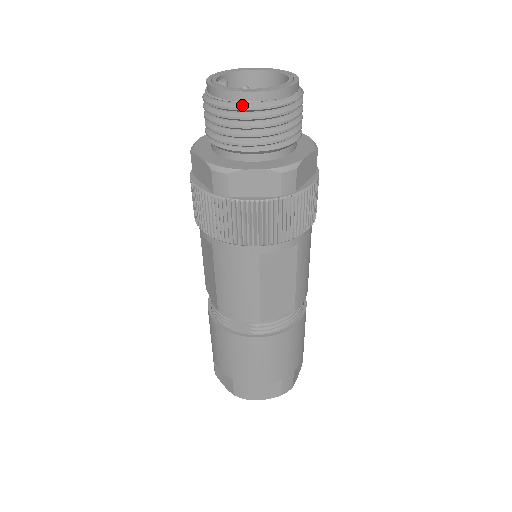
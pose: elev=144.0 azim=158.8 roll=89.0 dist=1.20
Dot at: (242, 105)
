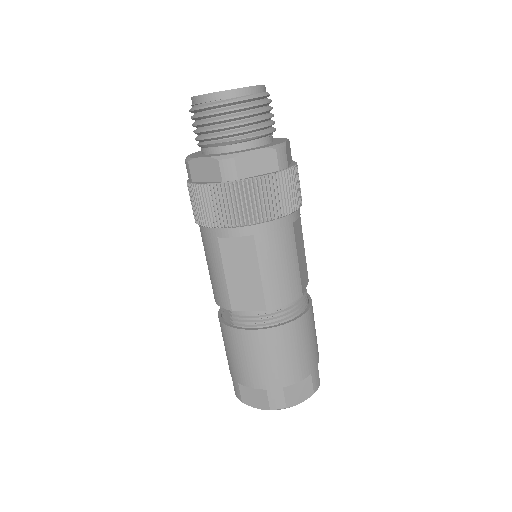
Dot at: (197, 106)
